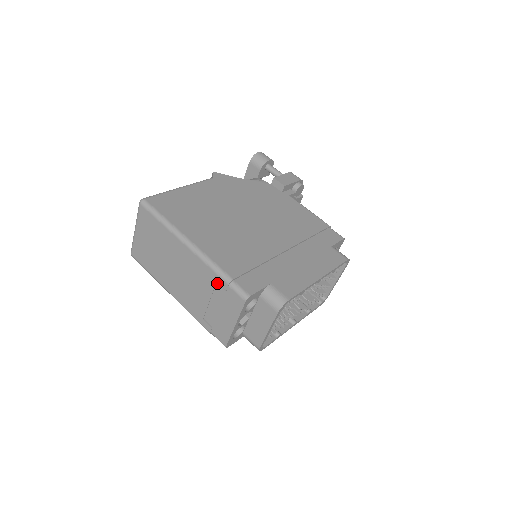
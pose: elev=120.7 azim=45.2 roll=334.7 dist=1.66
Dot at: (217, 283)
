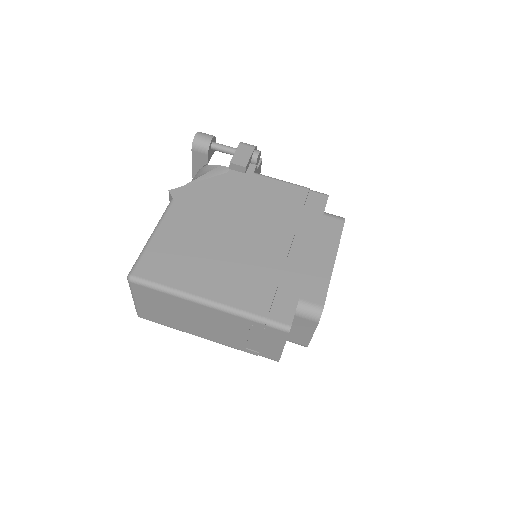
Dot at: (251, 325)
